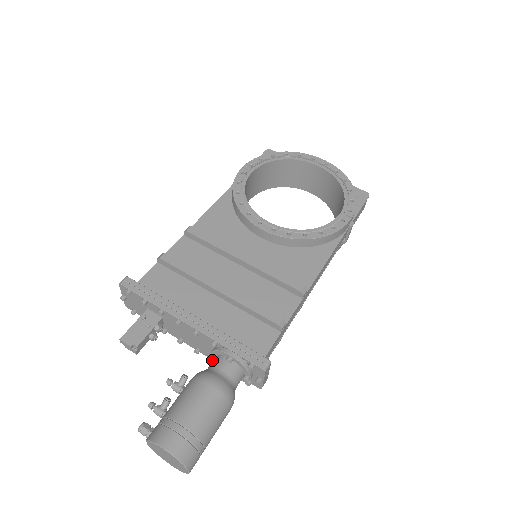
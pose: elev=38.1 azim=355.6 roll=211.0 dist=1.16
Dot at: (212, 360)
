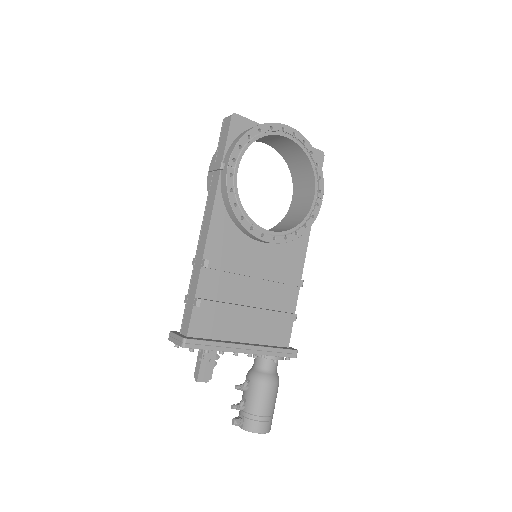
Dot at: (255, 358)
